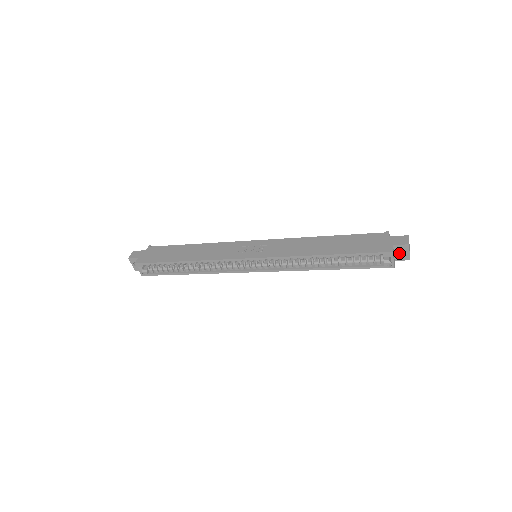
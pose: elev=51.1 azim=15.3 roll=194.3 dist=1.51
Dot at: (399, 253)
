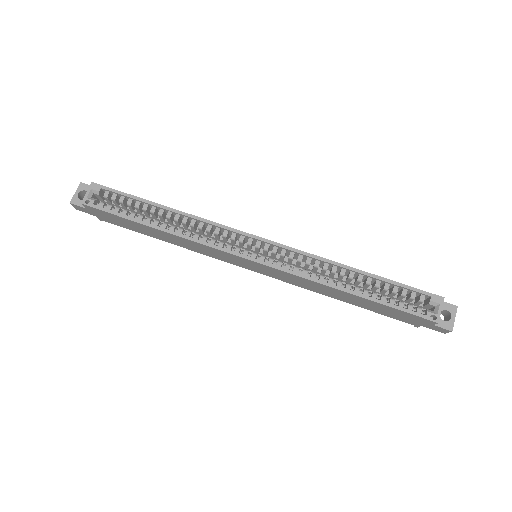
Dot at: (440, 319)
